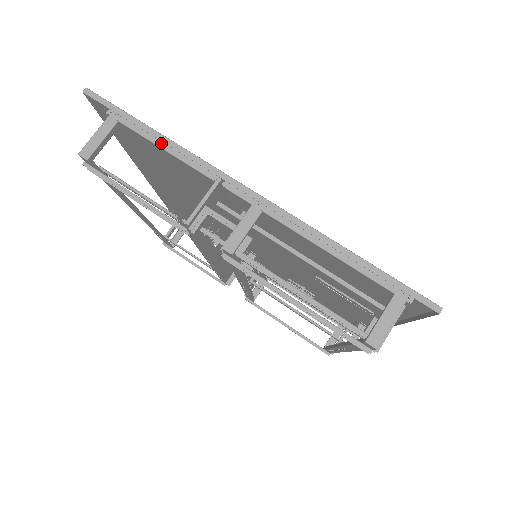
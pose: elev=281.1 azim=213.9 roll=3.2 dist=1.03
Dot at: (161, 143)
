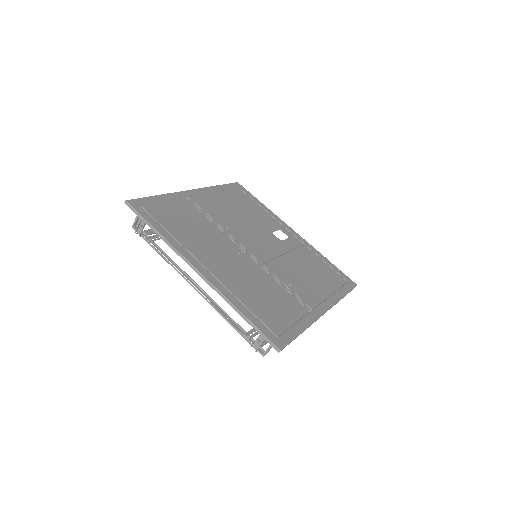
Dot at: (295, 325)
